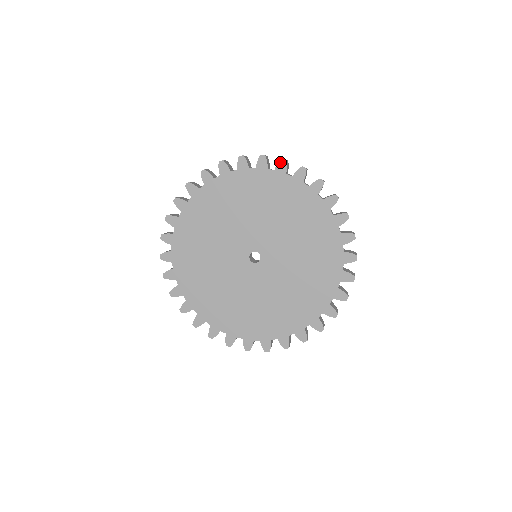
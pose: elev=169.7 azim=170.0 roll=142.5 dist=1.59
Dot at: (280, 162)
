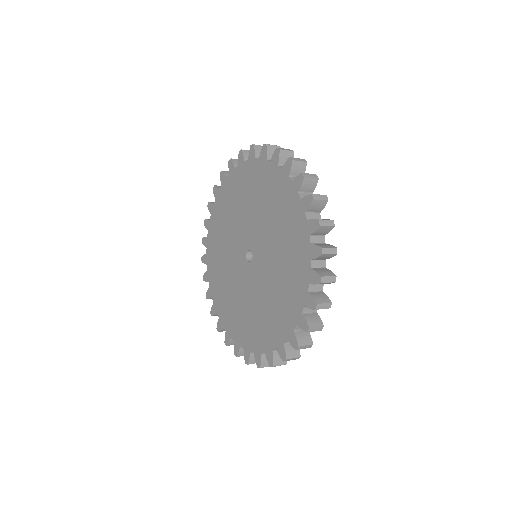
Dot at: (250, 150)
